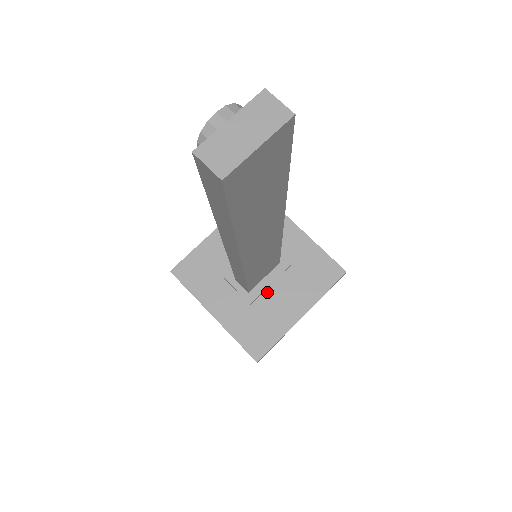
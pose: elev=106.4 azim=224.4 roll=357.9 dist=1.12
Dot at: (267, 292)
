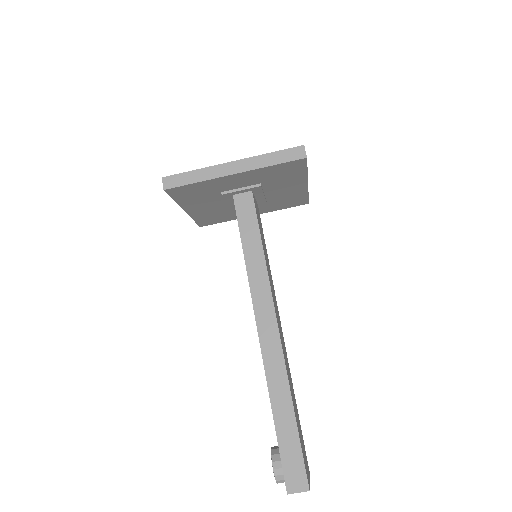
Dot at: (267, 196)
